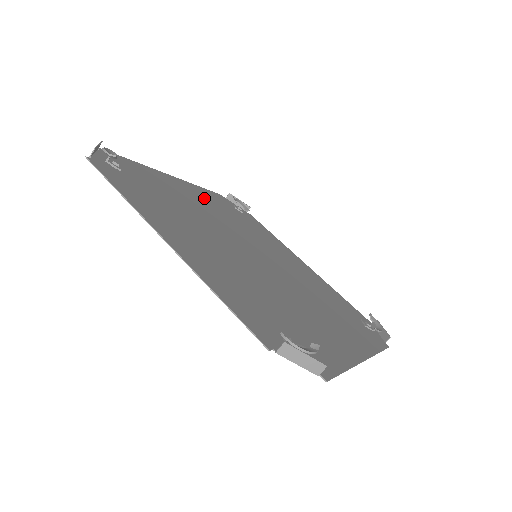
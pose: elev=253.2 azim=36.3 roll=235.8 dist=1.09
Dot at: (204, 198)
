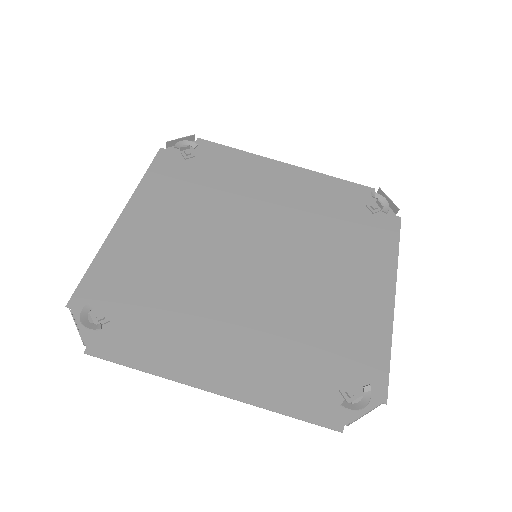
Dot at: (163, 206)
